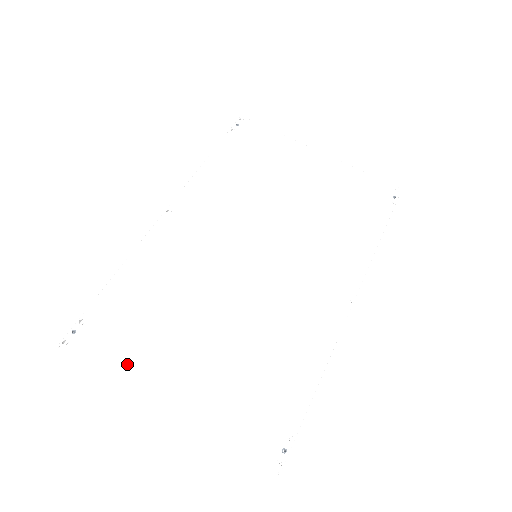
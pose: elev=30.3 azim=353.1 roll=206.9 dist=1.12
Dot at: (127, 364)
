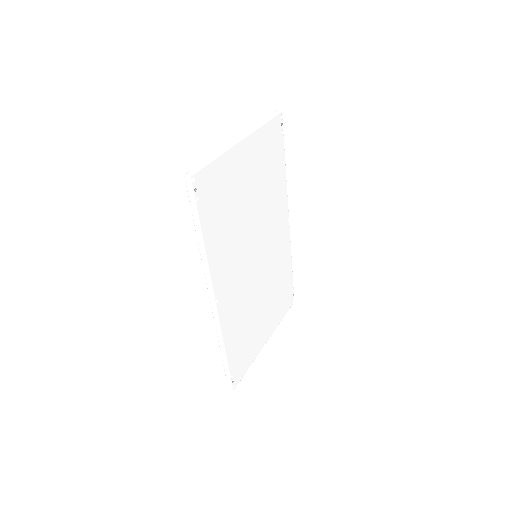
Dot at: (252, 356)
